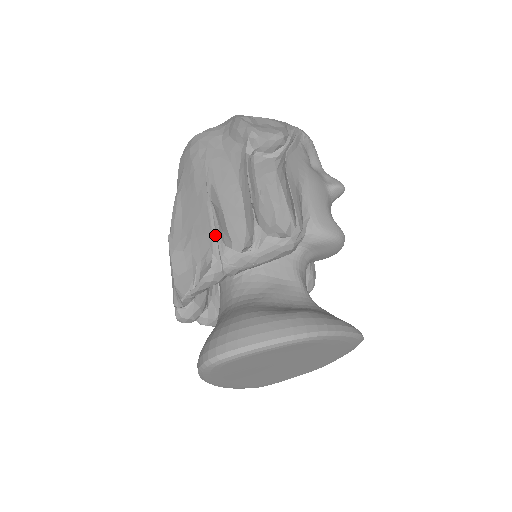
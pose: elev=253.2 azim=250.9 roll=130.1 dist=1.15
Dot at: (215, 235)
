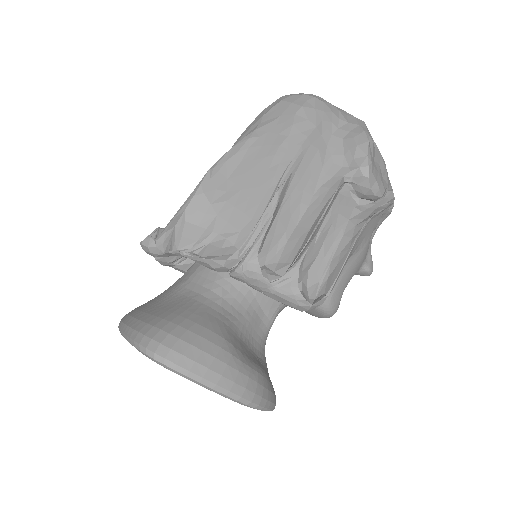
Dot at: (256, 233)
